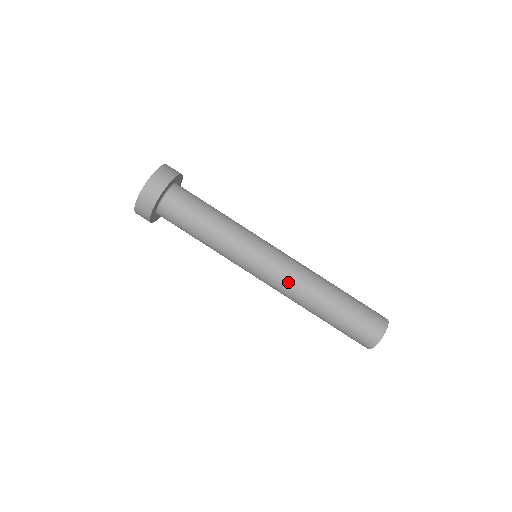
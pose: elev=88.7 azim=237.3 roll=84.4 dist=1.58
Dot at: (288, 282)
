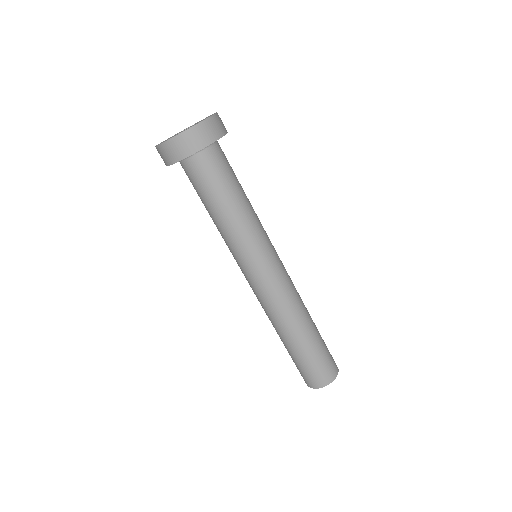
Dot at: (265, 303)
